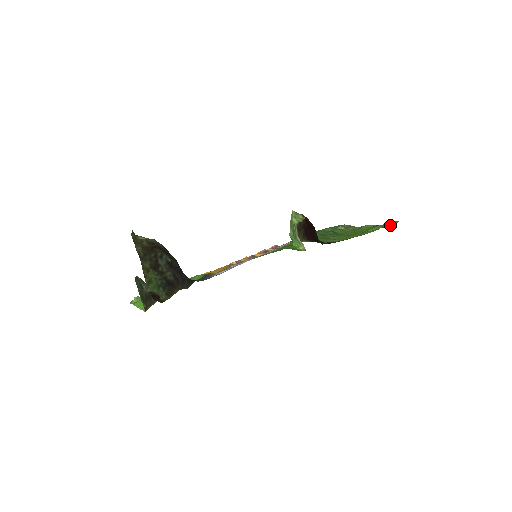
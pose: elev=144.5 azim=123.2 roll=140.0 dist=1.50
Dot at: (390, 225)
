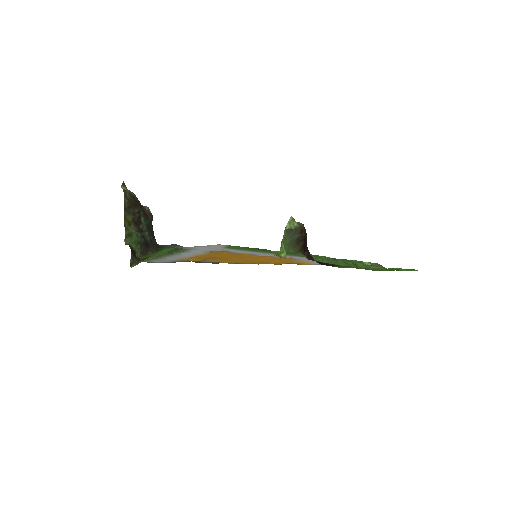
Dot at: (405, 270)
